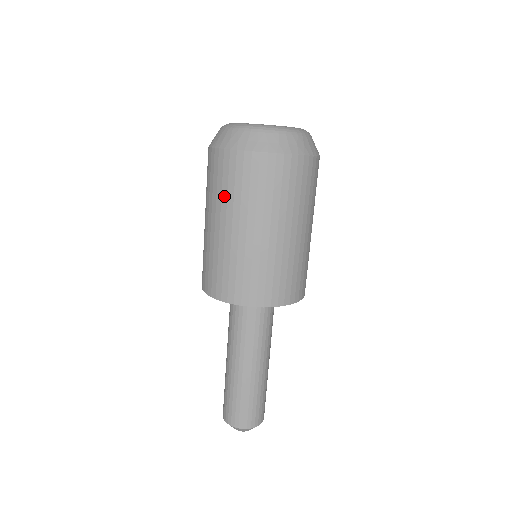
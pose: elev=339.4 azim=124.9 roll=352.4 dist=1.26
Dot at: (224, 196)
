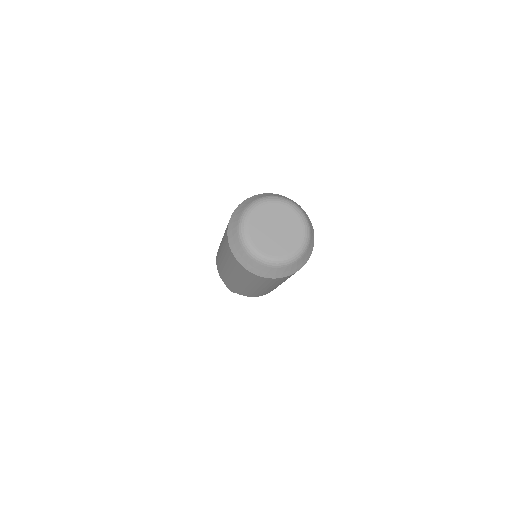
Dot at: (223, 241)
